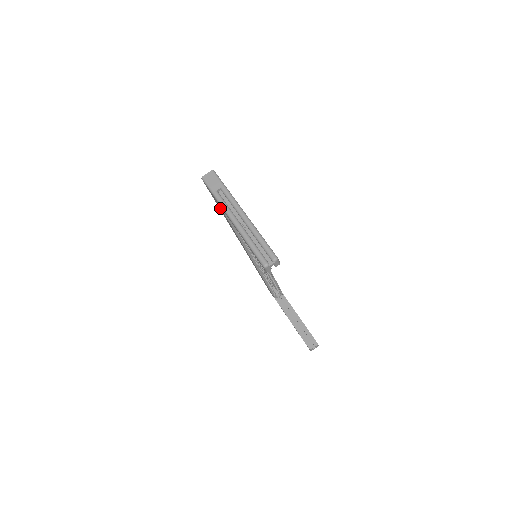
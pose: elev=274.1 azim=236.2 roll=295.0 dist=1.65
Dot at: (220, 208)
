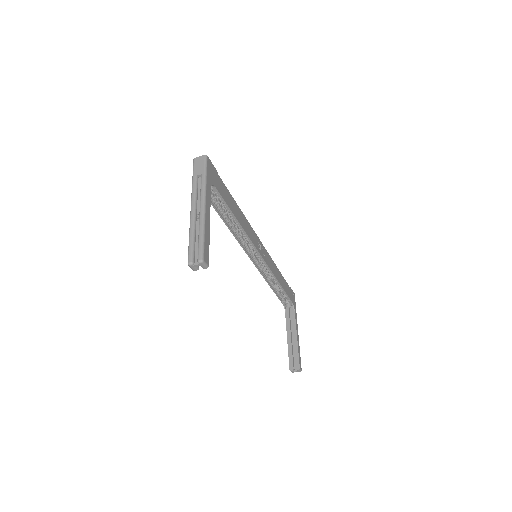
Dot at: occluded
